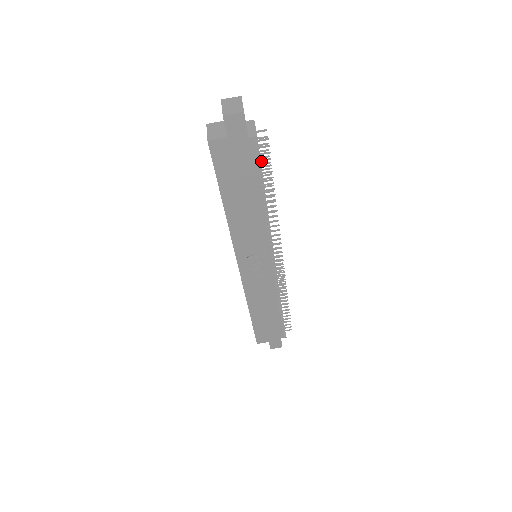
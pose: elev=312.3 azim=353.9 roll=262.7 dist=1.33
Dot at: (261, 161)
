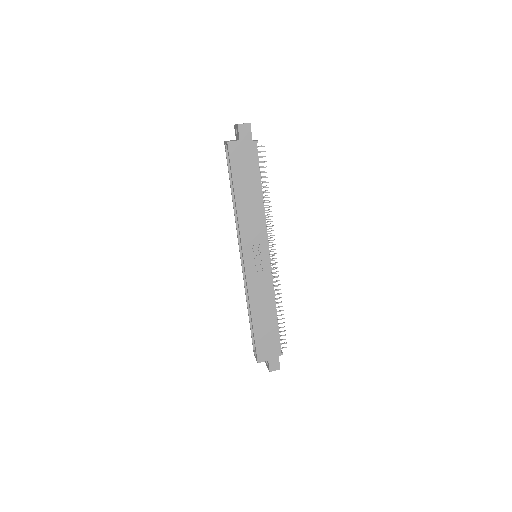
Dot at: occluded
